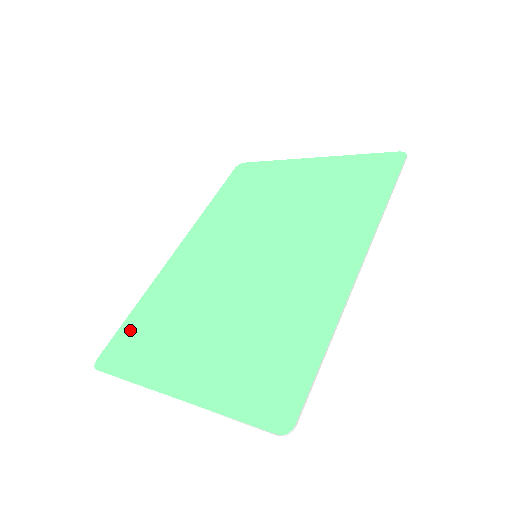
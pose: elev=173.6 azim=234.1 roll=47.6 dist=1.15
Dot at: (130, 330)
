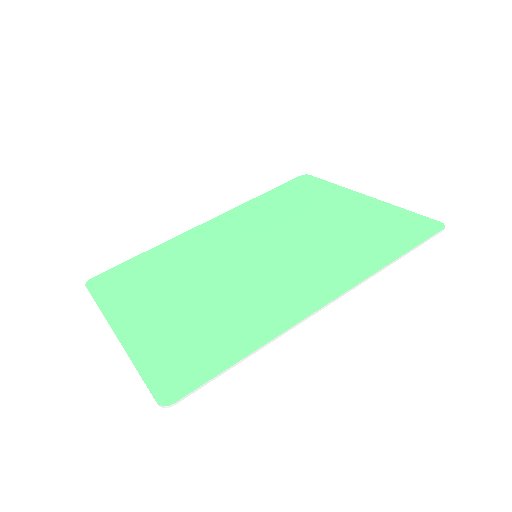
Dot at: (128, 268)
